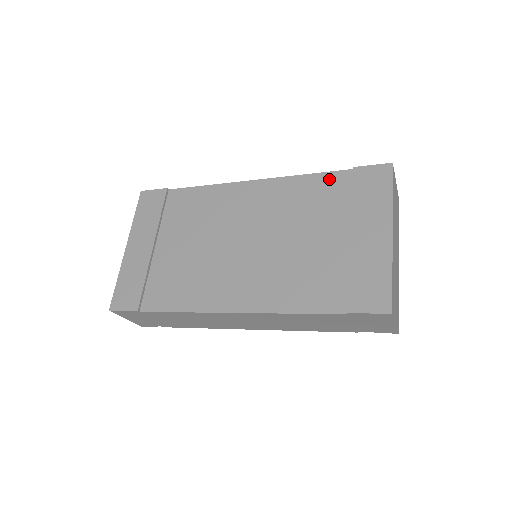
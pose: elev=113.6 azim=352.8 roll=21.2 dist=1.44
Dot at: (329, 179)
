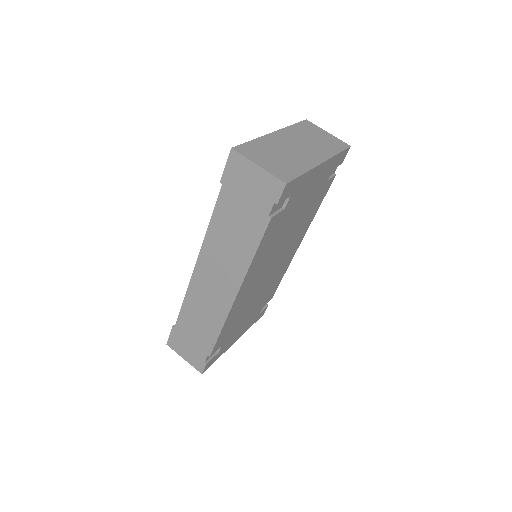
Dot at: occluded
